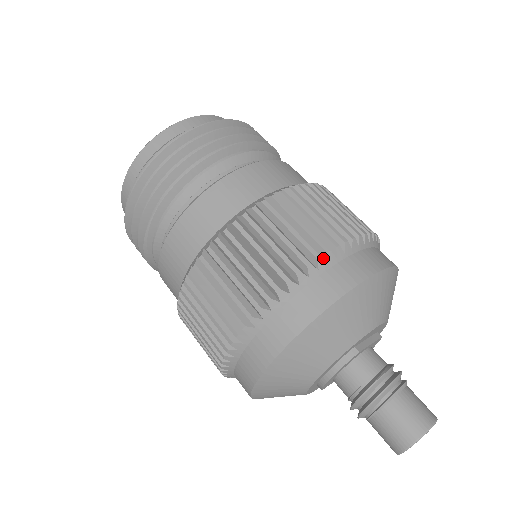
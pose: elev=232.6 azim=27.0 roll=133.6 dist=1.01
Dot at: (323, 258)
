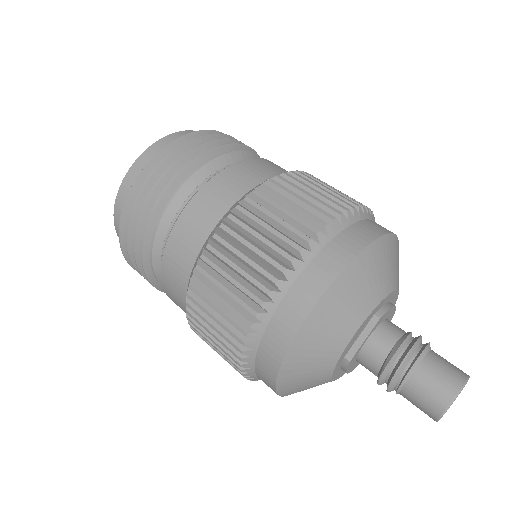
Dot at: (249, 337)
